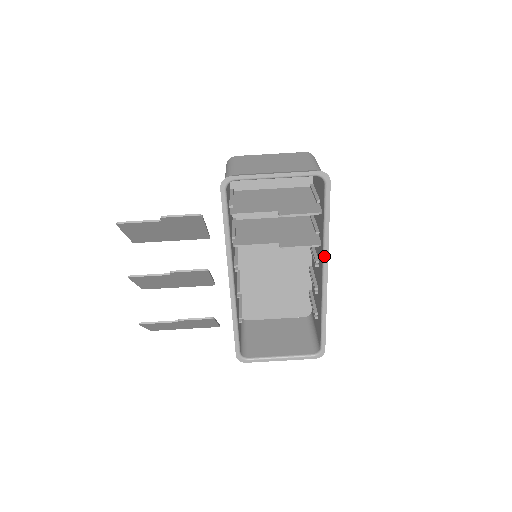
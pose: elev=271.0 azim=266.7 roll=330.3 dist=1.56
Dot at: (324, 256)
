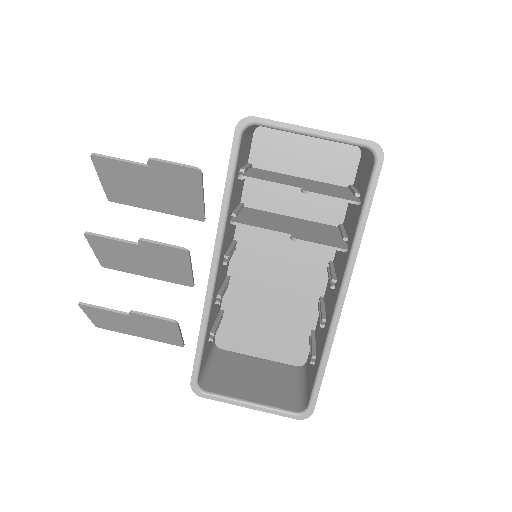
Dot at: (347, 268)
